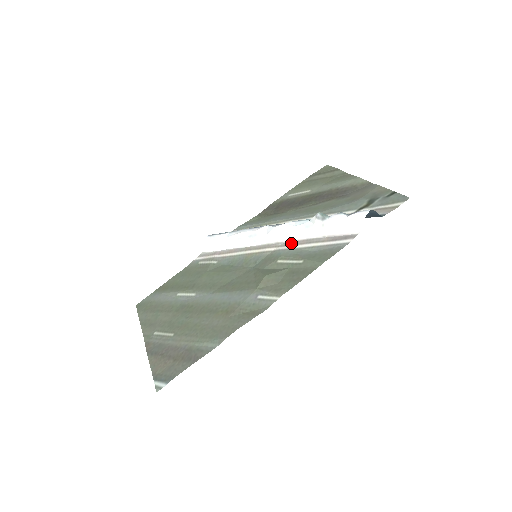
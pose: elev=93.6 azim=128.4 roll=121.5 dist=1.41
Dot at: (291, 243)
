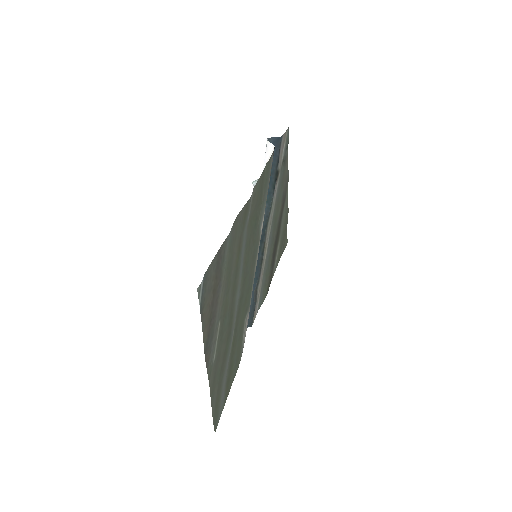
Dot at: (263, 218)
